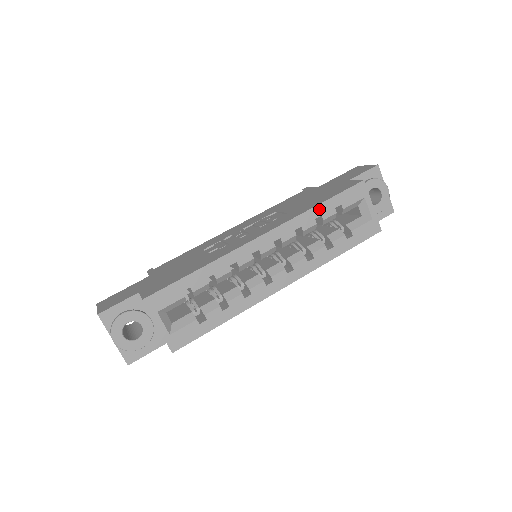
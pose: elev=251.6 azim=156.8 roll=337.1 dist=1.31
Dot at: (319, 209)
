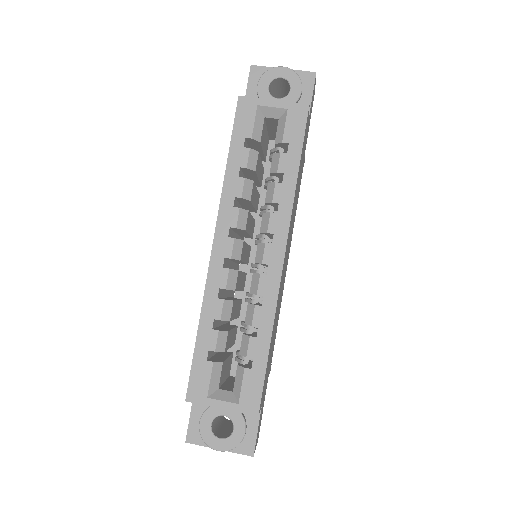
Dot at: (232, 166)
